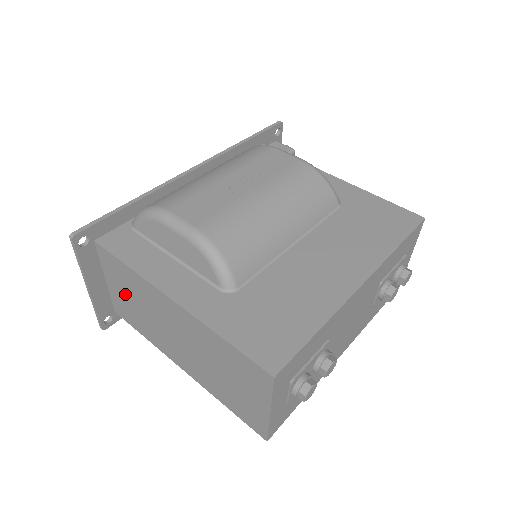
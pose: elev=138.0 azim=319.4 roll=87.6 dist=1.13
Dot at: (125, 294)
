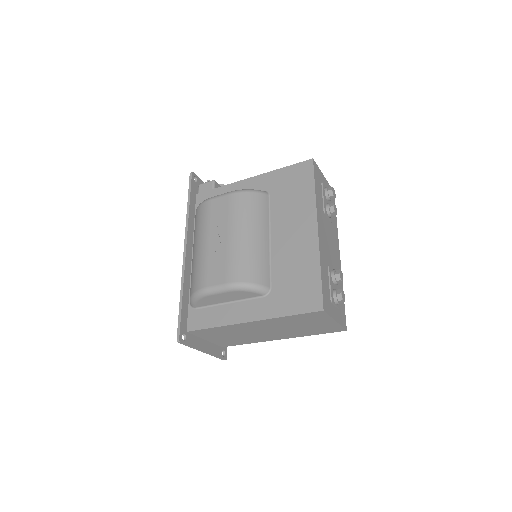
Dot at: (222, 337)
